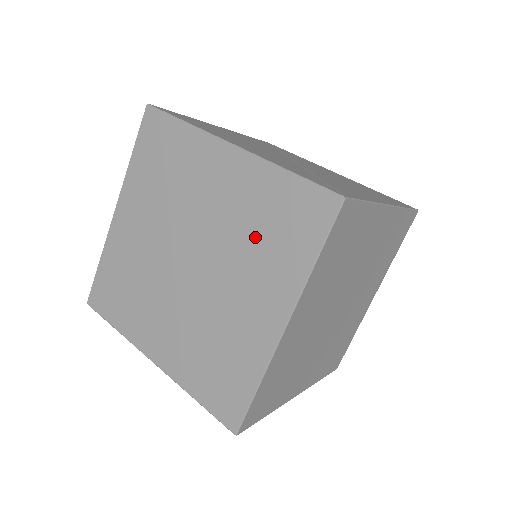
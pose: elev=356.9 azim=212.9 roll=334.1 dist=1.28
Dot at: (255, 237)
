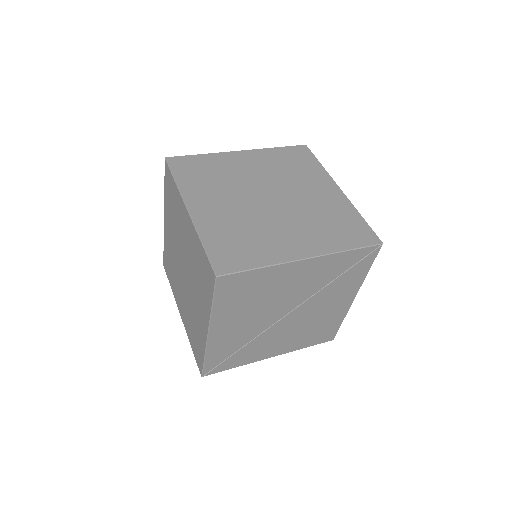
Dot at: (290, 171)
